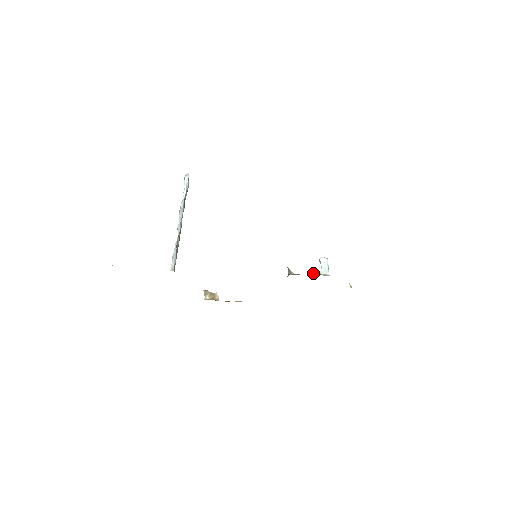
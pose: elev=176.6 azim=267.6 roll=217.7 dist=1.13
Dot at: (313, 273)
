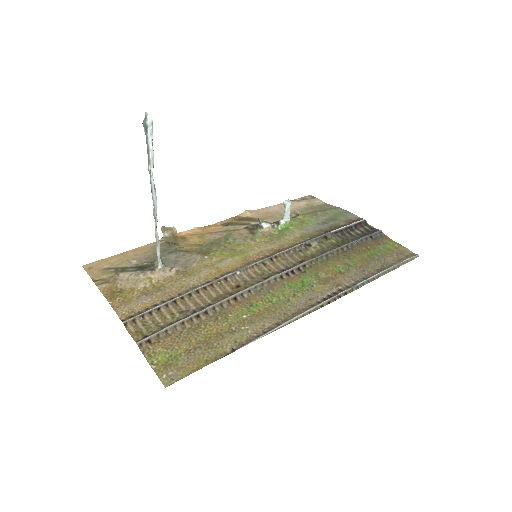
Dot at: (280, 224)
